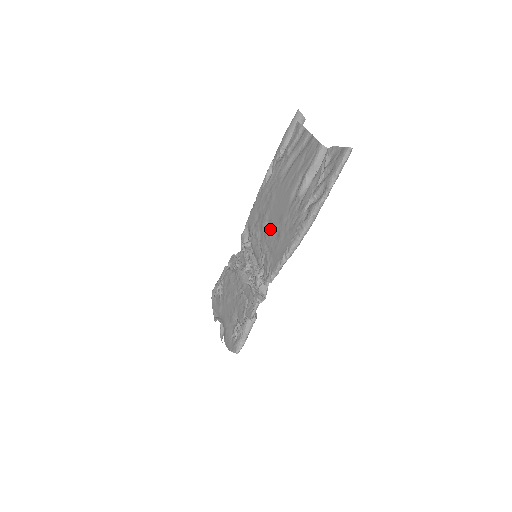
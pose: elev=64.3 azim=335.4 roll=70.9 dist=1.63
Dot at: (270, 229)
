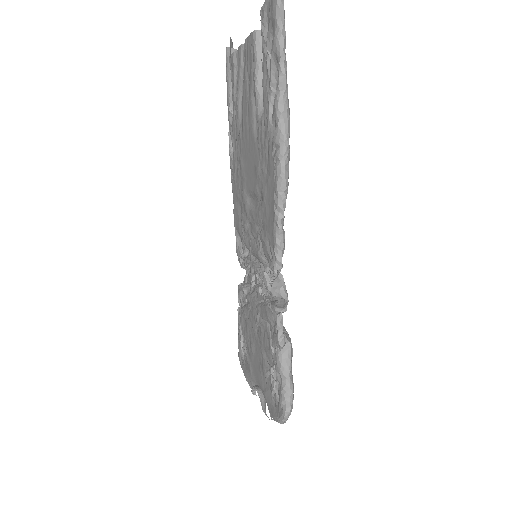
Dot at: (253, 203)
